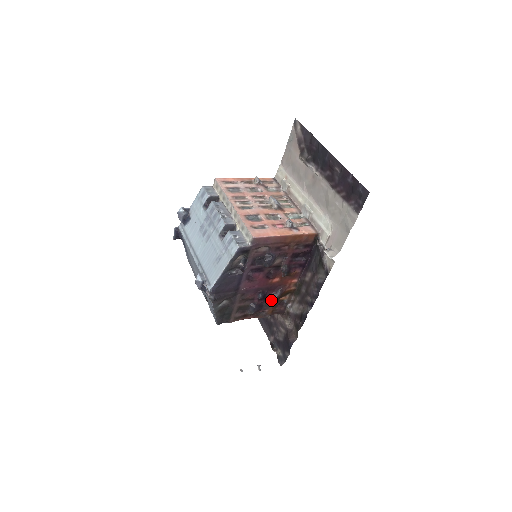
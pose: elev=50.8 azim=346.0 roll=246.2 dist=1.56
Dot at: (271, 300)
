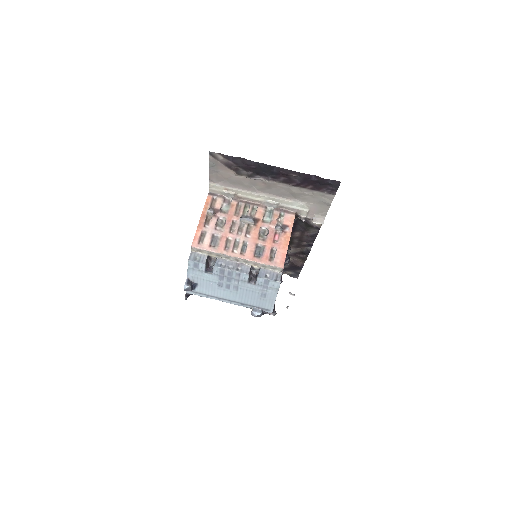
Dot at: occluded
